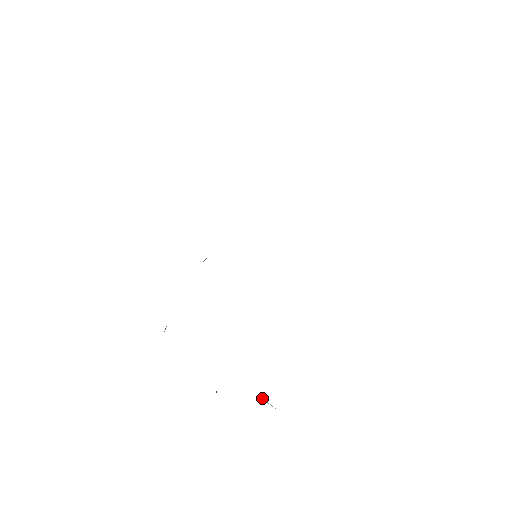
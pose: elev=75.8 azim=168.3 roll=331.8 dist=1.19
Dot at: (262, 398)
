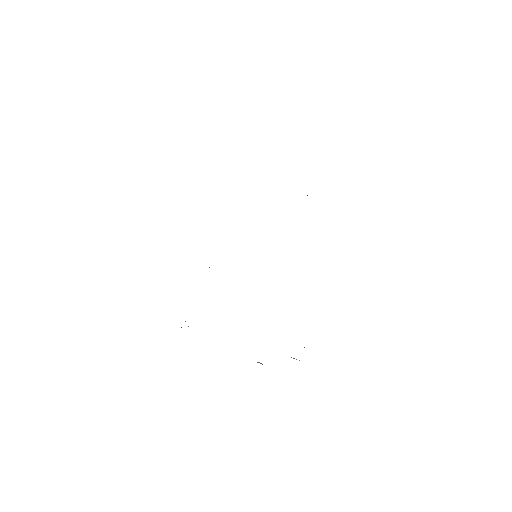
Dot at: (291, 357)
